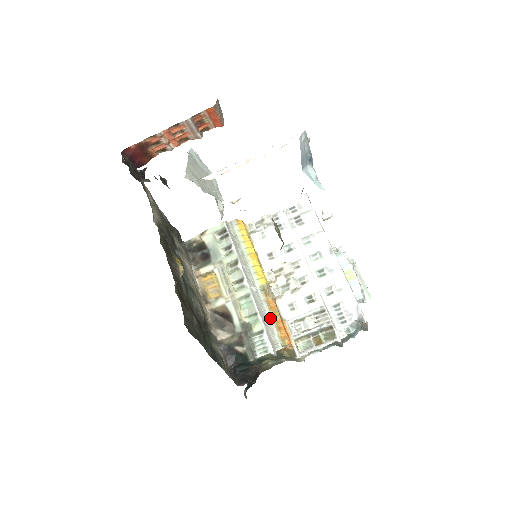
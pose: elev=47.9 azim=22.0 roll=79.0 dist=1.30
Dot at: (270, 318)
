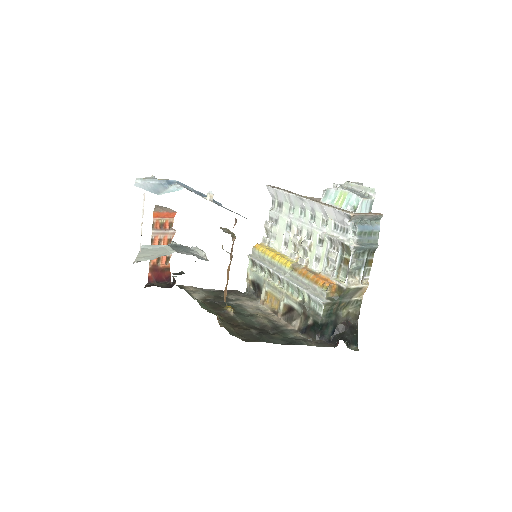
Dot at: (307, 282)
